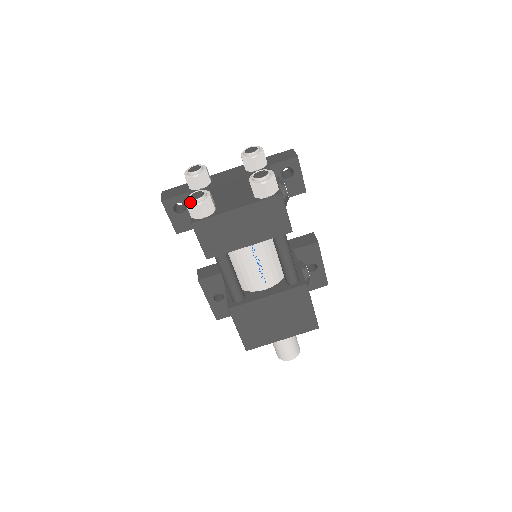
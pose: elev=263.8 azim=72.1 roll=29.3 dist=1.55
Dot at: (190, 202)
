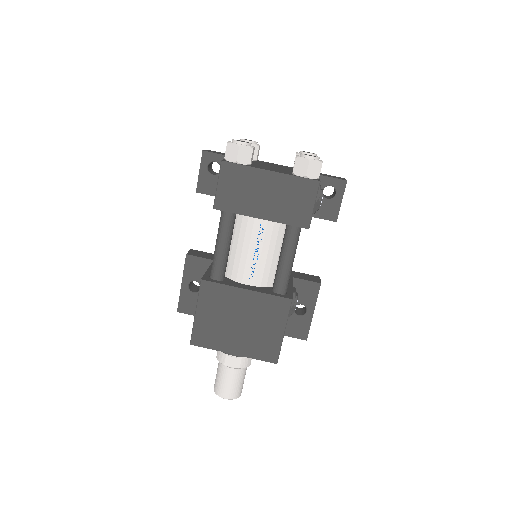
Dot at: (232, 142)
